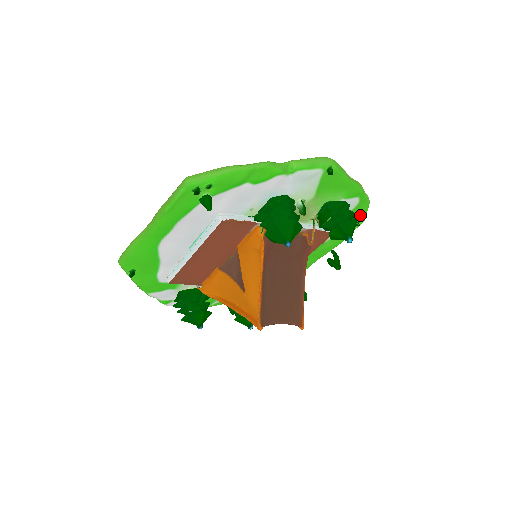
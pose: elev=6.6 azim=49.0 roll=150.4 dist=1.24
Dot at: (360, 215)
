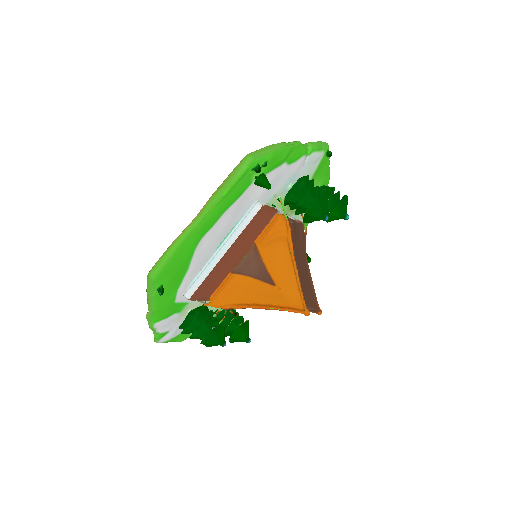
Dot at: occluded
